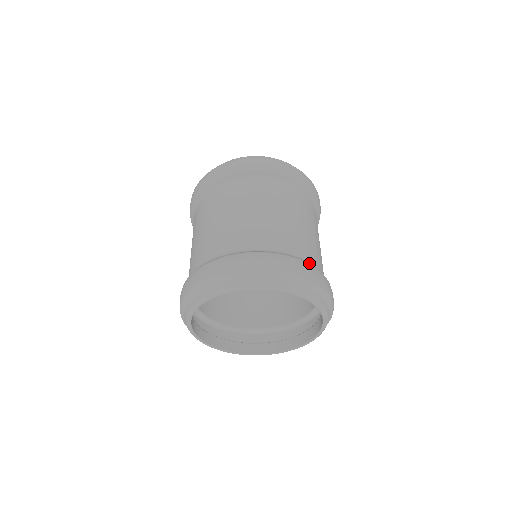
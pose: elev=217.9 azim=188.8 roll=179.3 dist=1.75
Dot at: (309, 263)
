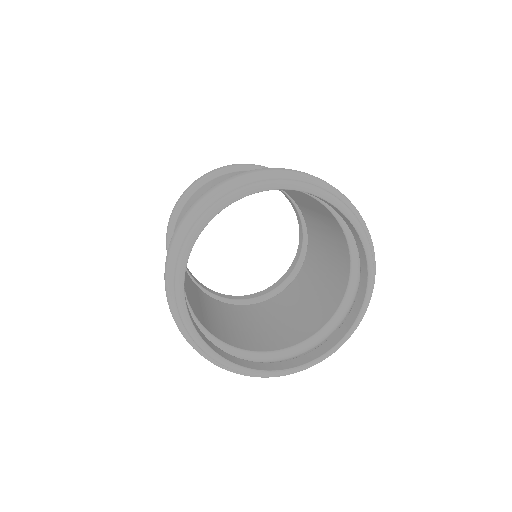
Dot at: occluded
